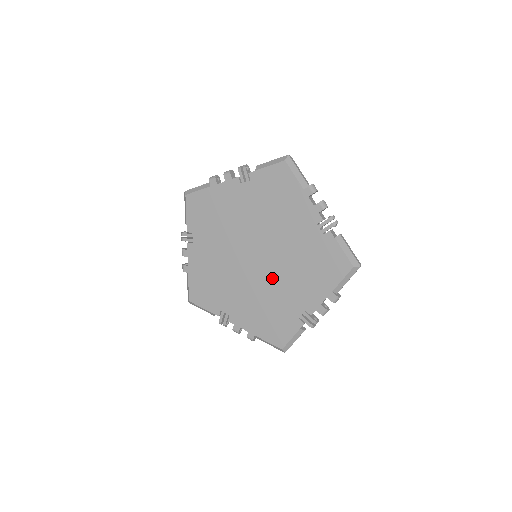
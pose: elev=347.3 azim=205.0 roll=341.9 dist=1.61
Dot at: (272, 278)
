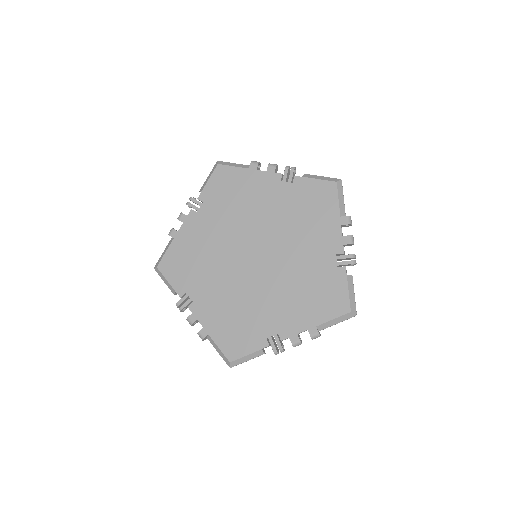
Dot at: (285, 258)
